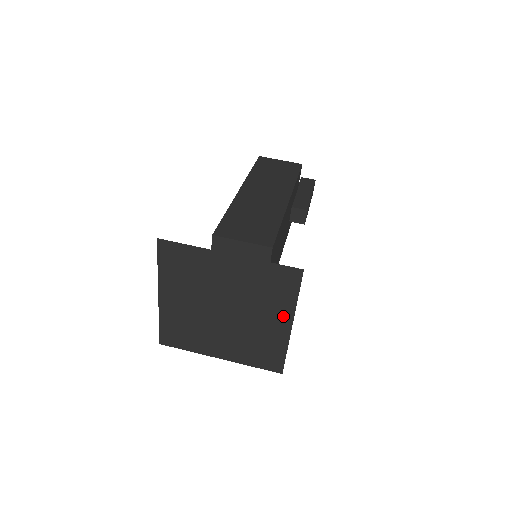
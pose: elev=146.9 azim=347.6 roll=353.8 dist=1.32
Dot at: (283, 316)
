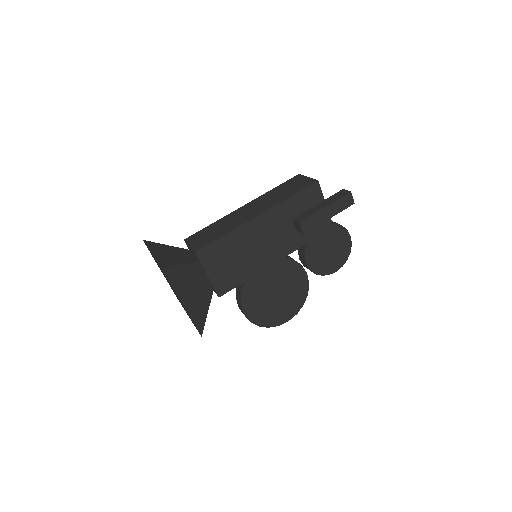
Dot at: occluded
